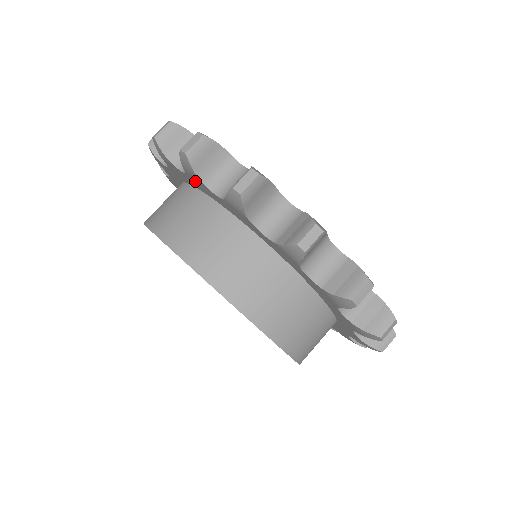
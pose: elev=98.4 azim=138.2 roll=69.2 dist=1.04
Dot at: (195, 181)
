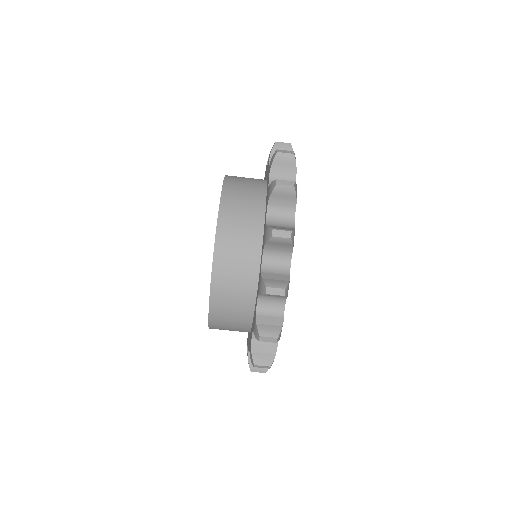
Dot at: occluded
